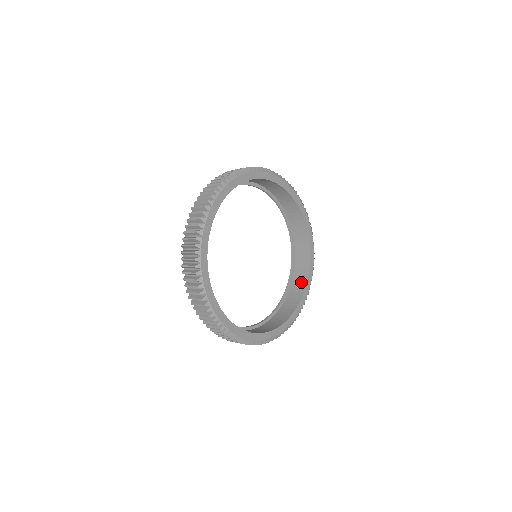
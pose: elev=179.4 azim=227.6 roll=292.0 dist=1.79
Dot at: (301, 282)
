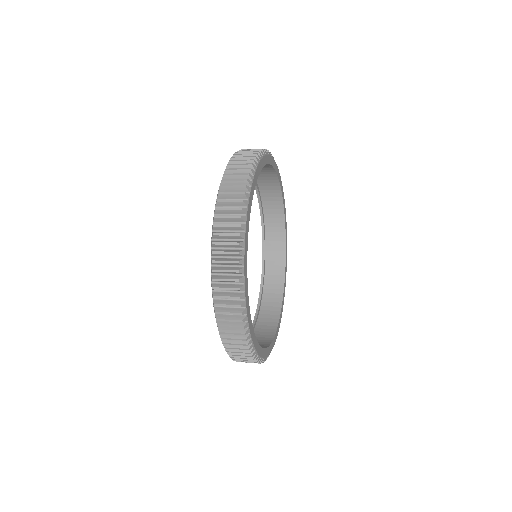
Dot at: (278, 265)
